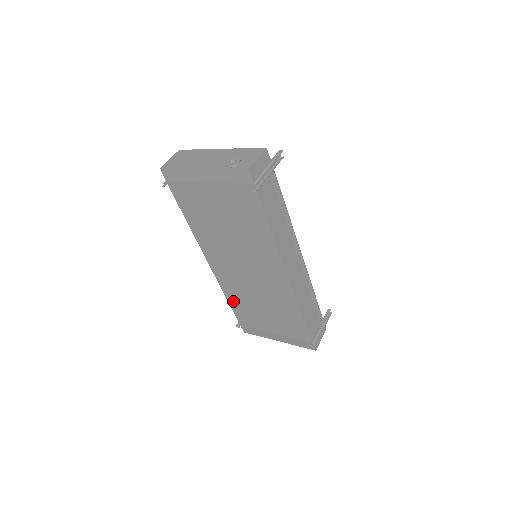
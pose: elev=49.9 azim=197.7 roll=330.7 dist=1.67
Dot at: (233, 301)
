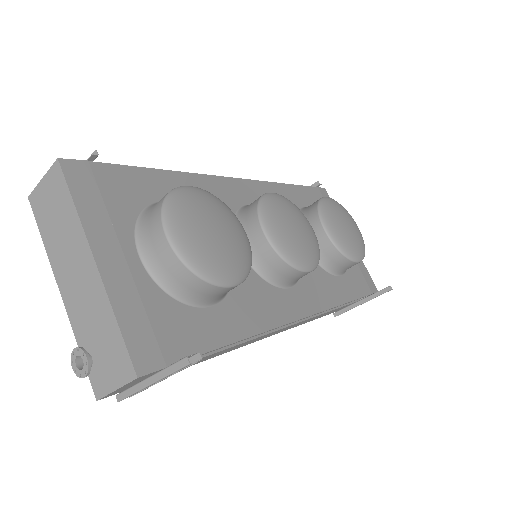
Dot at: occluded
